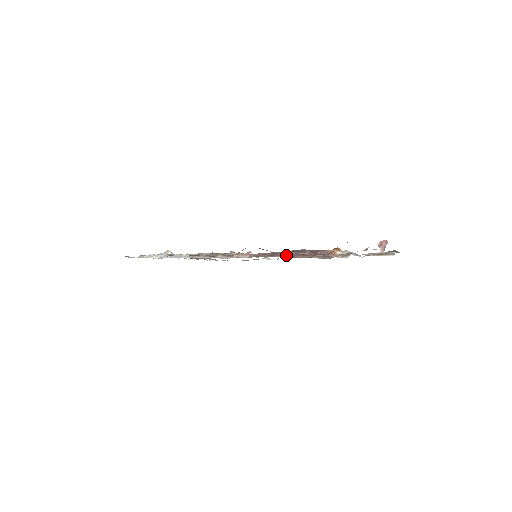
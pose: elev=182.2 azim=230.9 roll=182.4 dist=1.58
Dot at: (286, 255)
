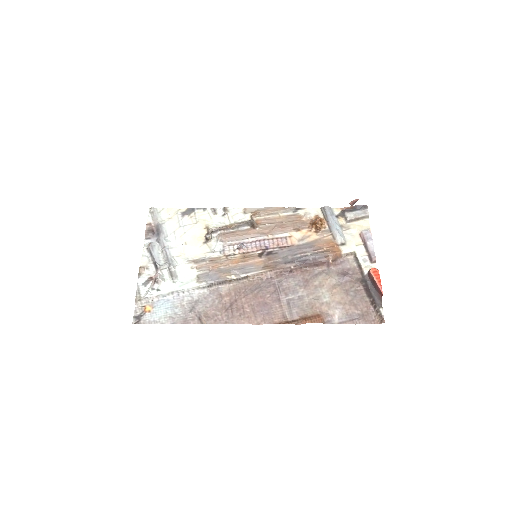
Dot at: (322, 293)
